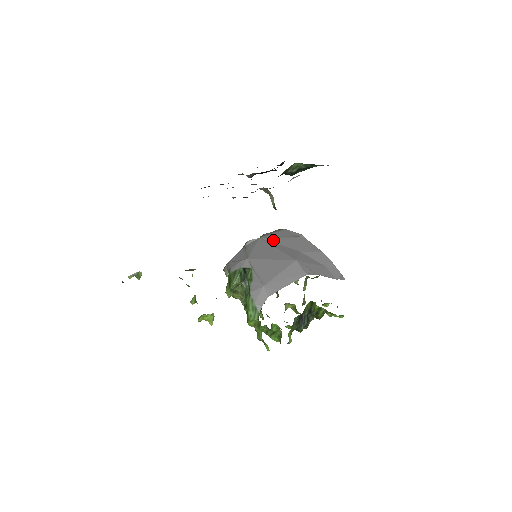
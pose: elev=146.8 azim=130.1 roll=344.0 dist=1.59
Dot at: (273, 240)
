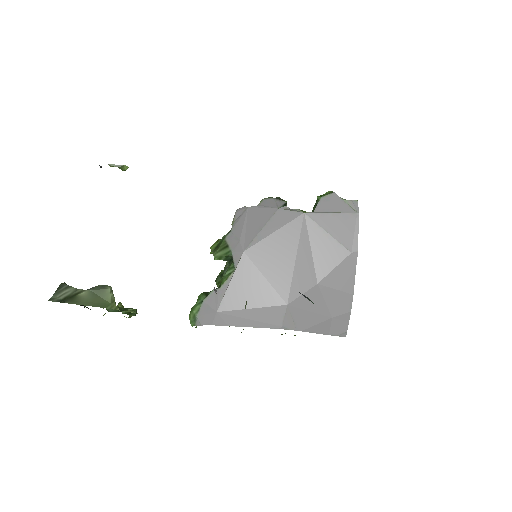
Dot at: (313, 233)
